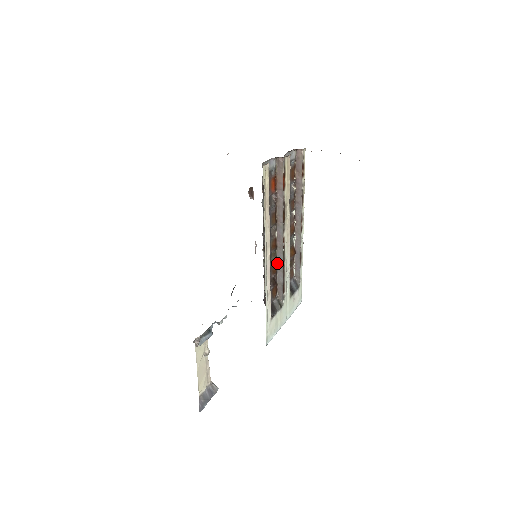
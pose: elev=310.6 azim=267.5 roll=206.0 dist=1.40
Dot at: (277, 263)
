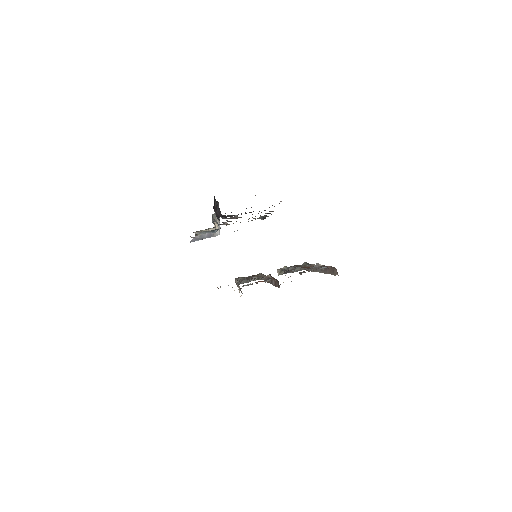
Dot at: occluded
